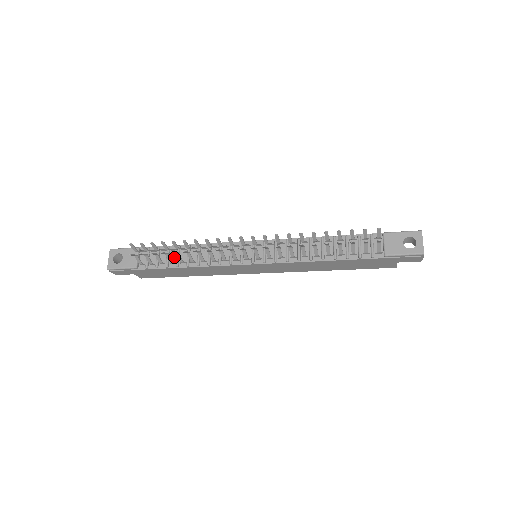
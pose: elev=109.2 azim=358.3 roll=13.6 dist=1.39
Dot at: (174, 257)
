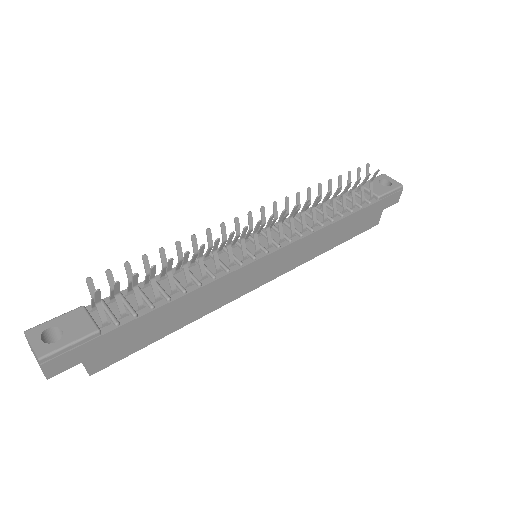
Dot at: occluded
